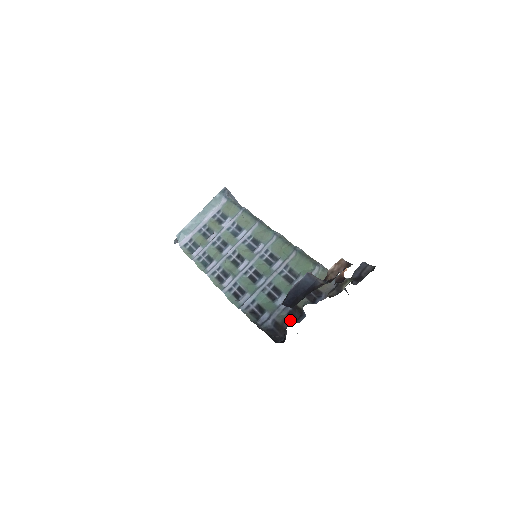
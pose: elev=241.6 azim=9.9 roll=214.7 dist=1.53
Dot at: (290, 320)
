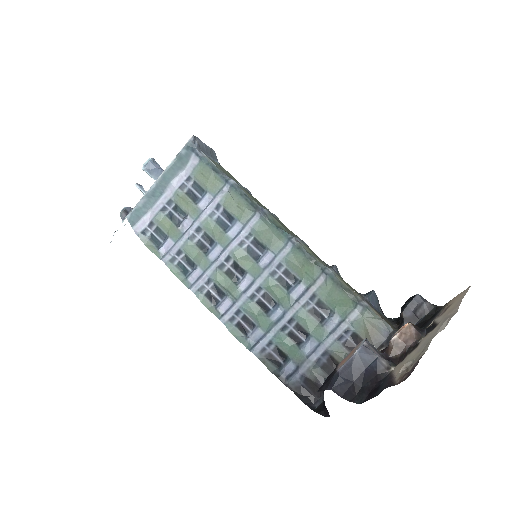
Dot at: (326, 378)
